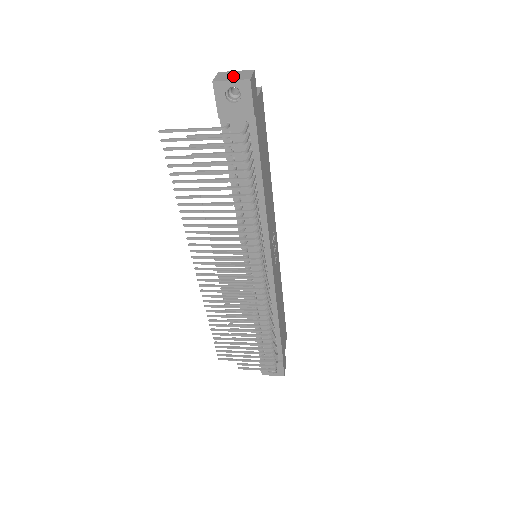
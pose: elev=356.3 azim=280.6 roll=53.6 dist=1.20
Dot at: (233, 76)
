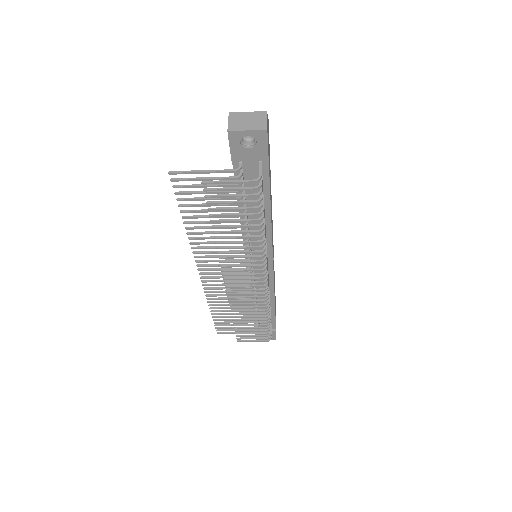
Dot at: (247, 122)
